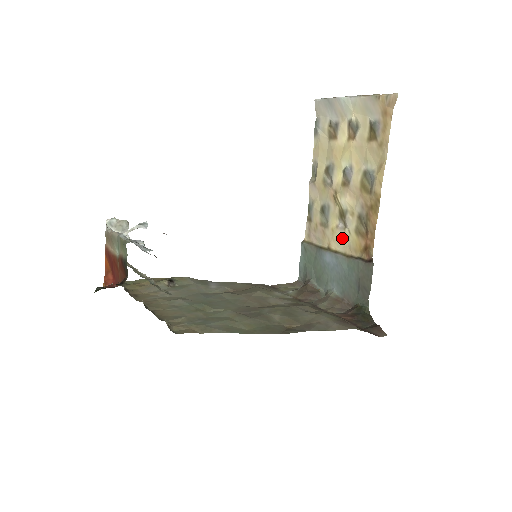
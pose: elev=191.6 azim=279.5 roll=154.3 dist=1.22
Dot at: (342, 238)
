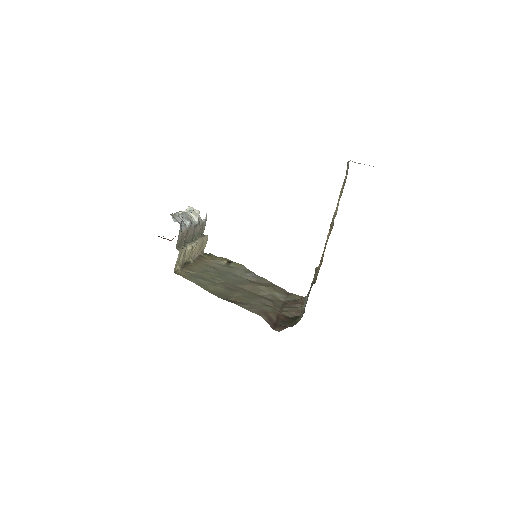
Dot at: occluded
